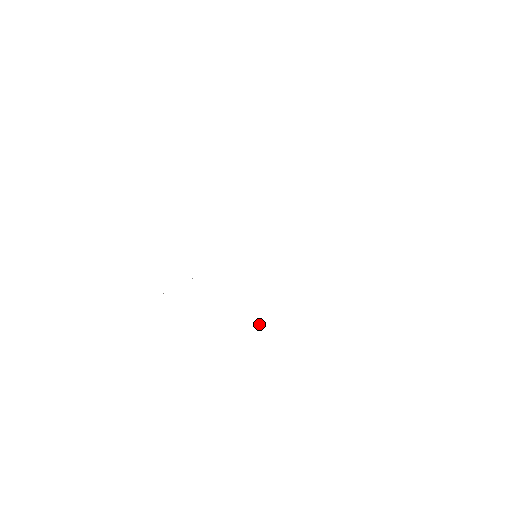
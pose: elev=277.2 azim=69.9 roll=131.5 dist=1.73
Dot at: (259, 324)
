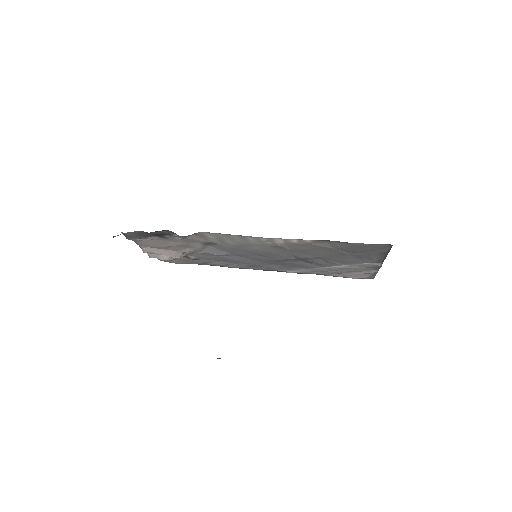
Dot at: (220, 358)
